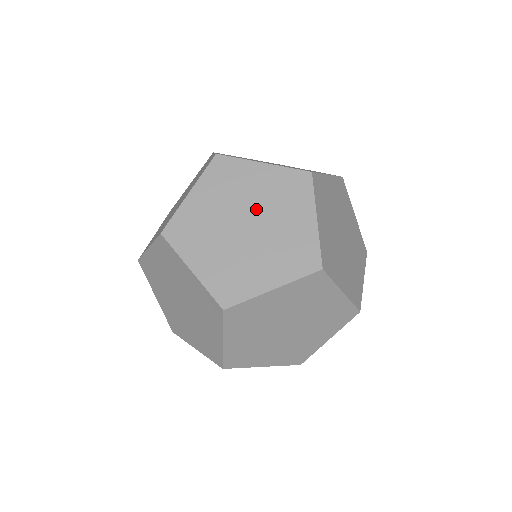
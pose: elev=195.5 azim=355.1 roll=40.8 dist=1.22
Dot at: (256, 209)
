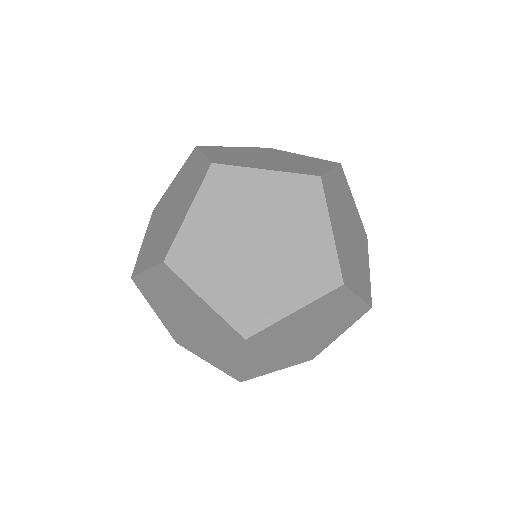
Dot at: (173, 198)
